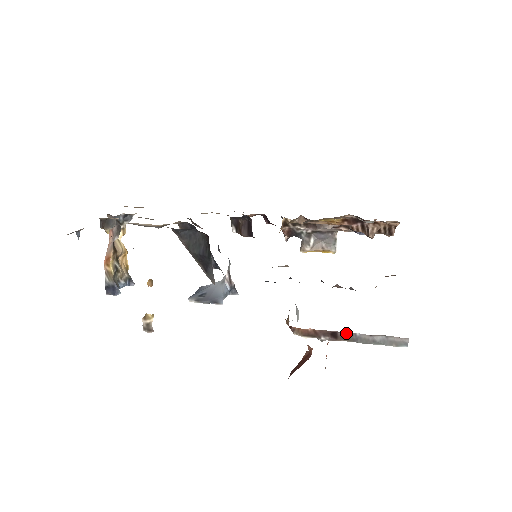
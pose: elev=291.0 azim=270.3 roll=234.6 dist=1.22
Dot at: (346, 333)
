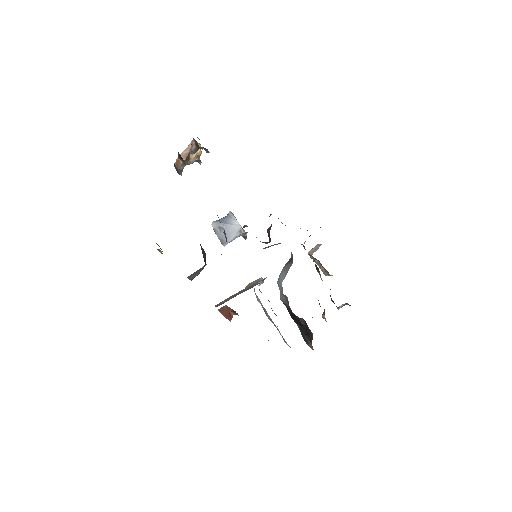
Dot at: occluded
